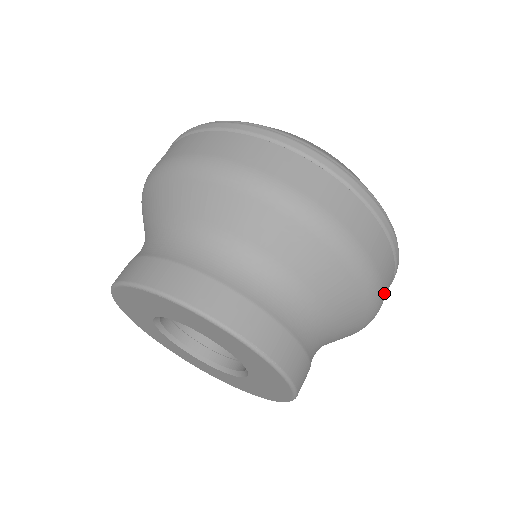
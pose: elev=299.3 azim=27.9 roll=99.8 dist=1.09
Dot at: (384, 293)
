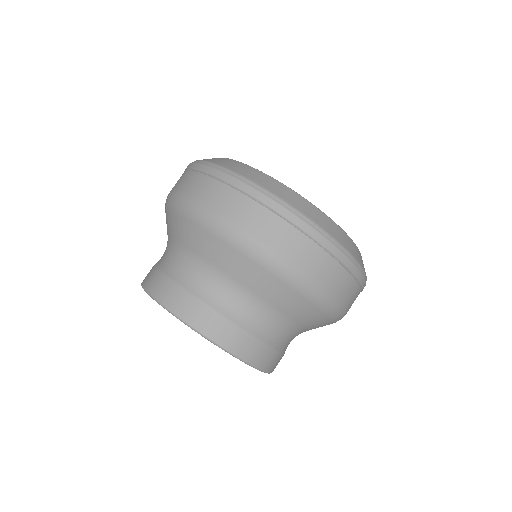
Dot at: (348, 310)
